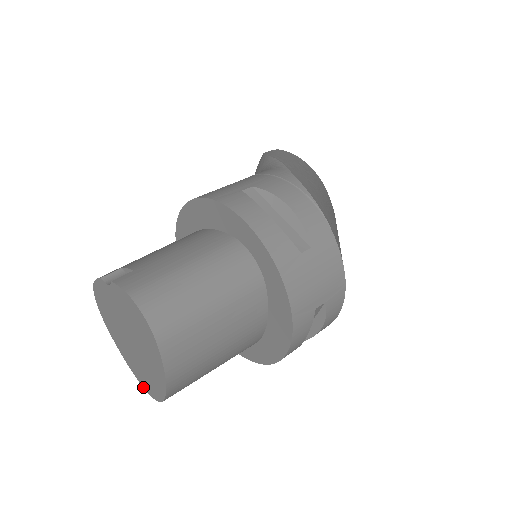
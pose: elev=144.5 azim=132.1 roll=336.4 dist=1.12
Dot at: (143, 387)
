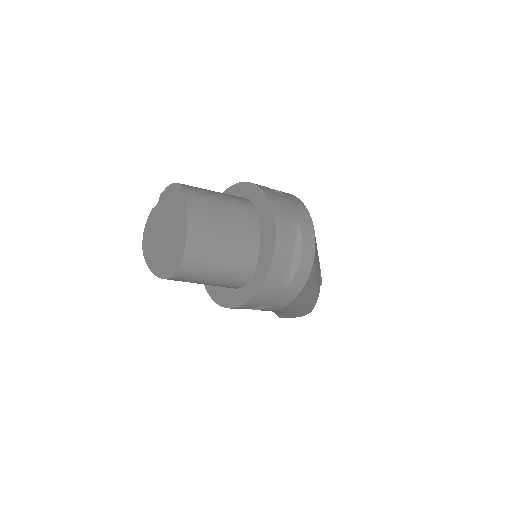
Dot at: (167, 278)
